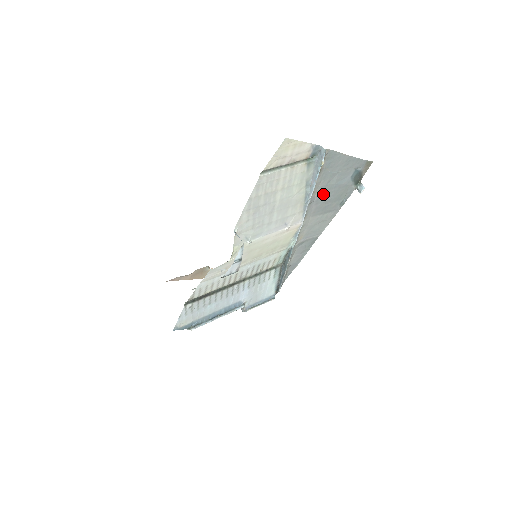
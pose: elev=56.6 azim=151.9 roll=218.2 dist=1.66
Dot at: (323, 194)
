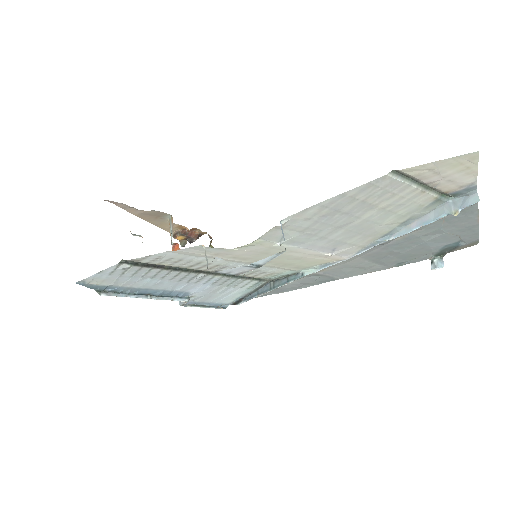
Dot at: (402, 243)
